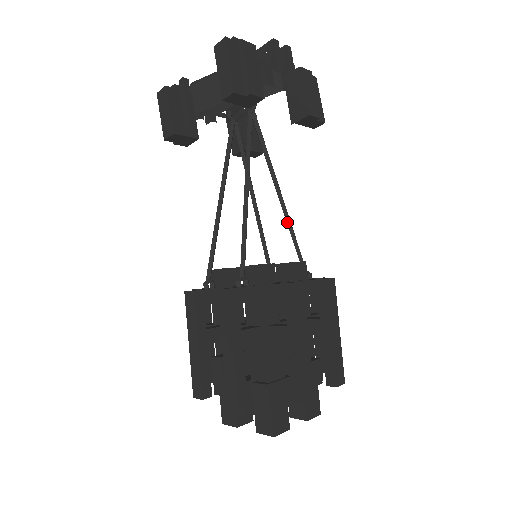
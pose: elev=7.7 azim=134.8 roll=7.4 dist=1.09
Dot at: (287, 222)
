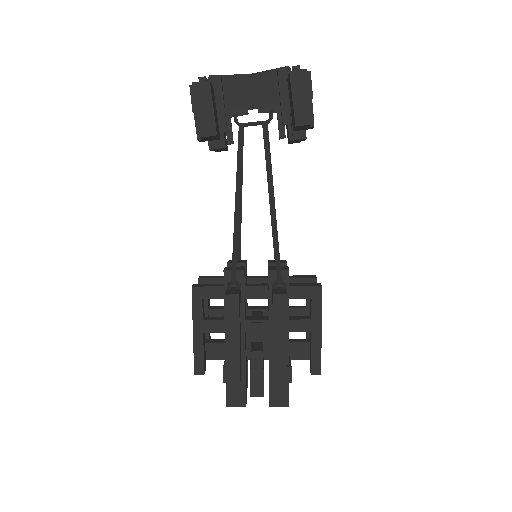
Dot at: occluded
